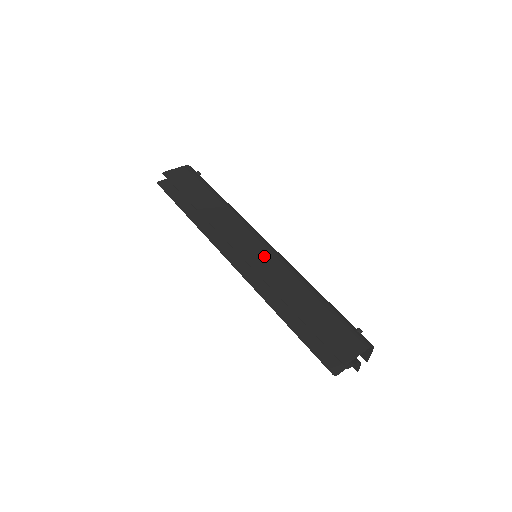
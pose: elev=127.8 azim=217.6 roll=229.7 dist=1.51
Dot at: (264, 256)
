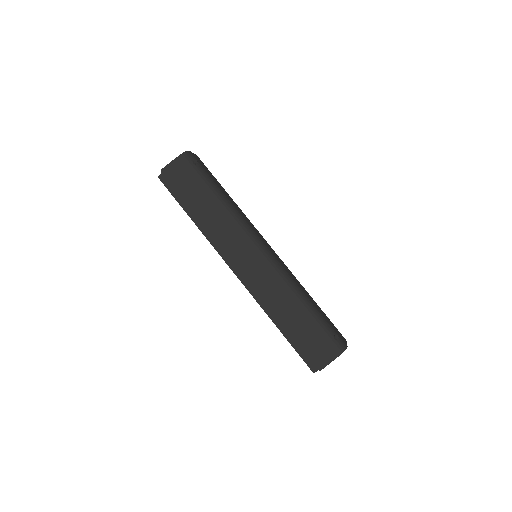
Dot at: (260, 269)
